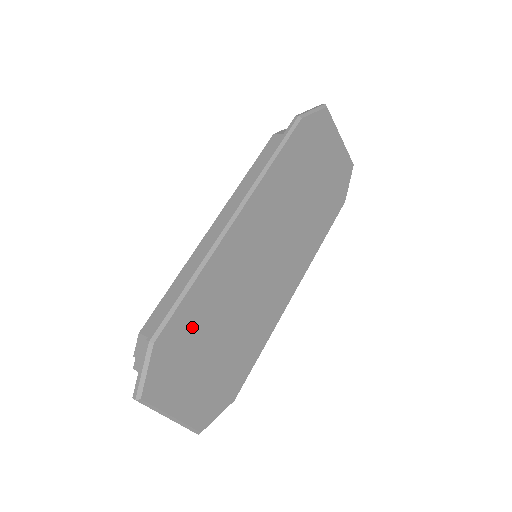
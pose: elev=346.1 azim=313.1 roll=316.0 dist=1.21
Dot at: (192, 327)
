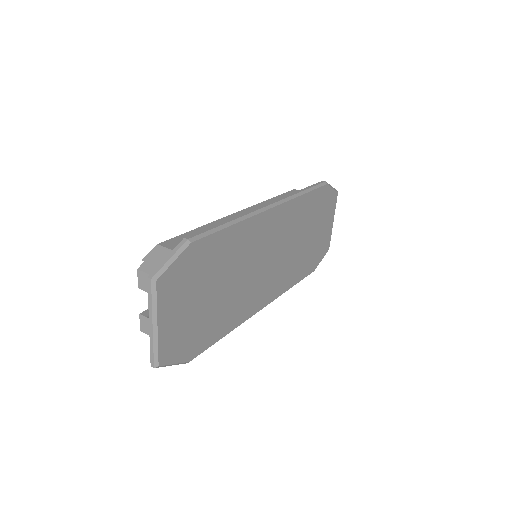
Dot at: (212, 259)
